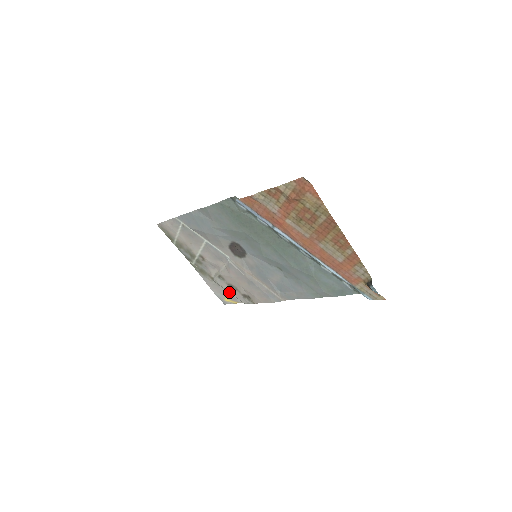
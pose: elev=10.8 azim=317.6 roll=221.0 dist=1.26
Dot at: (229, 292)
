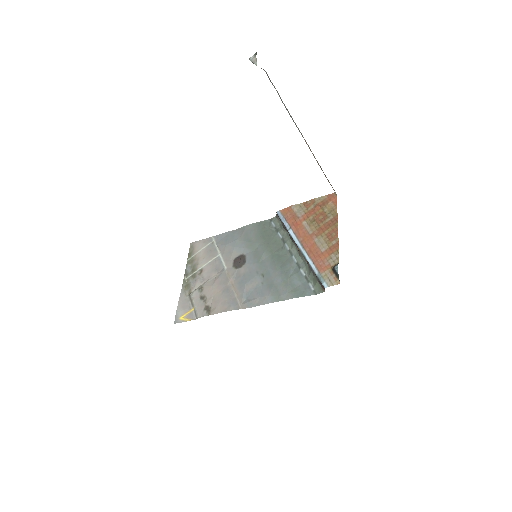
Dot at: (193, 307)
